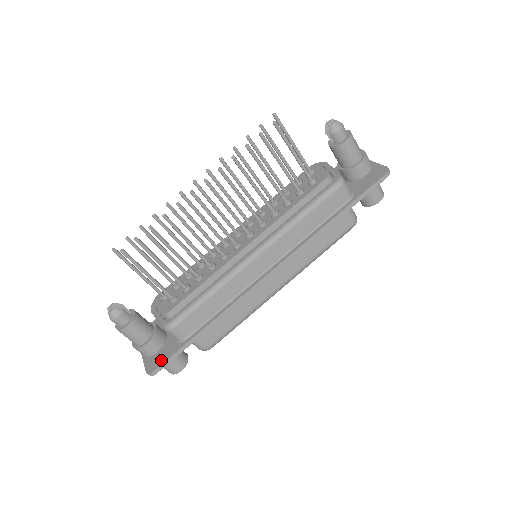
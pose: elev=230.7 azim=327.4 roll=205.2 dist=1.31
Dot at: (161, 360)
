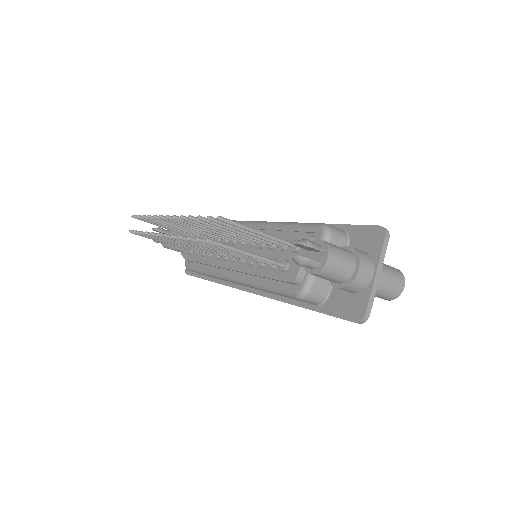
Dot at: (191, 271)
